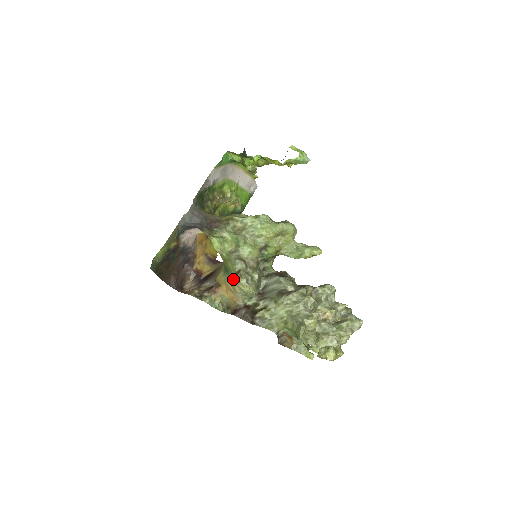
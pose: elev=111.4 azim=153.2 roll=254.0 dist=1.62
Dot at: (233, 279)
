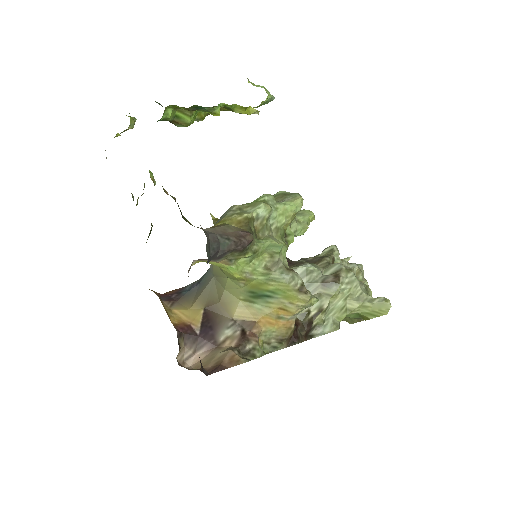
Dot at: (291, 301)
